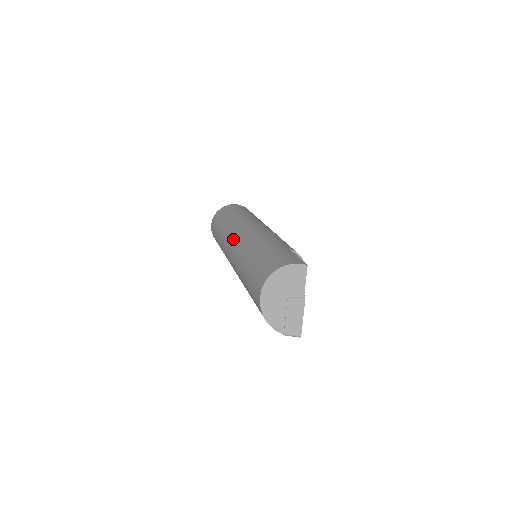
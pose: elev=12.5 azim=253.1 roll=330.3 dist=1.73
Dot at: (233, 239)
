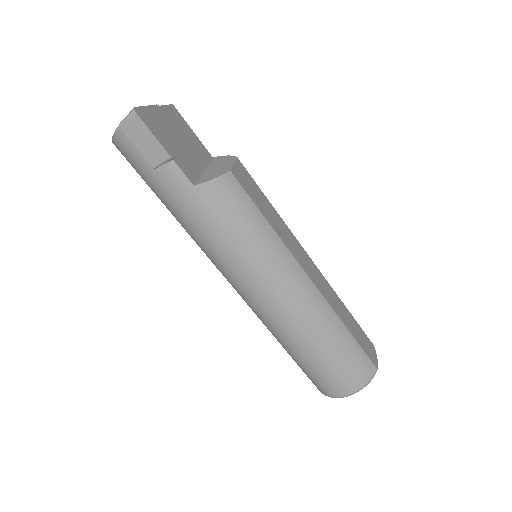
Dot at: occluded
